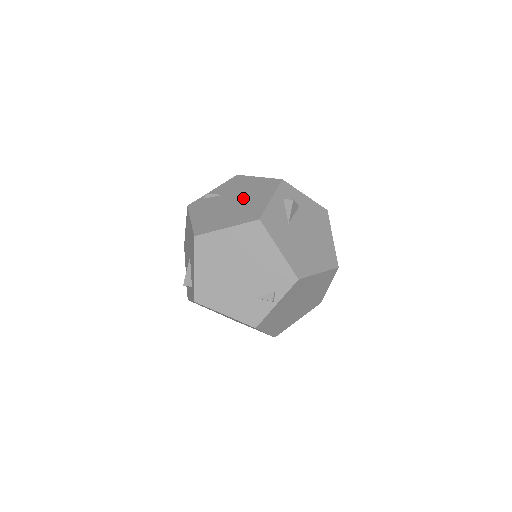
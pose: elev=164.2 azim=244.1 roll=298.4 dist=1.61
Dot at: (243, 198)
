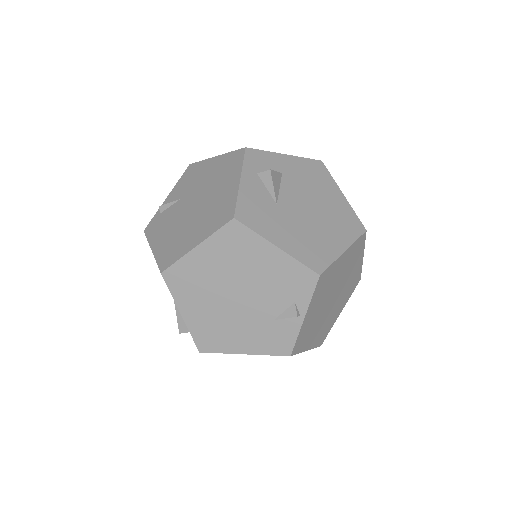
Dot at: (205, 194)
